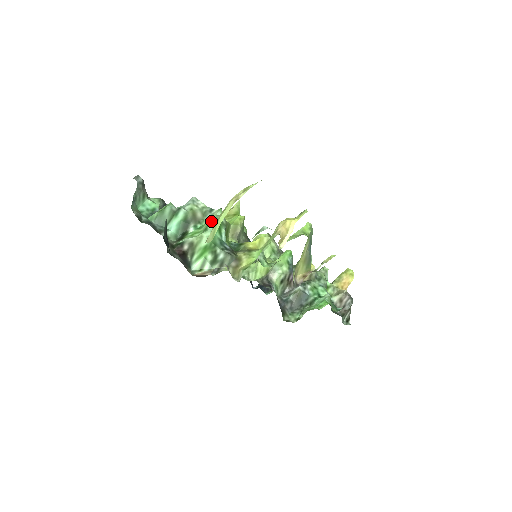
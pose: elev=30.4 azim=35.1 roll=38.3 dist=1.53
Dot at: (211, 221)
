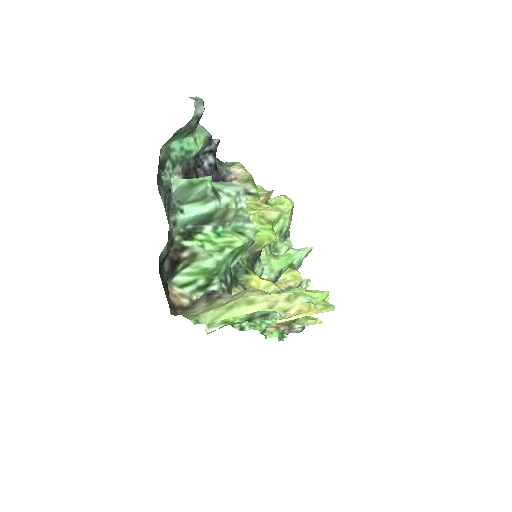
Dot at: (235, 242)
